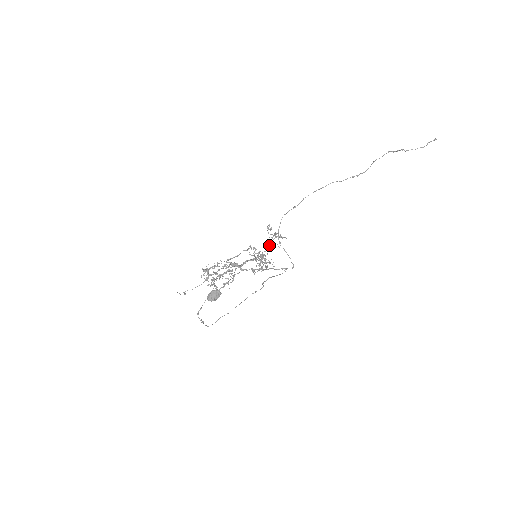
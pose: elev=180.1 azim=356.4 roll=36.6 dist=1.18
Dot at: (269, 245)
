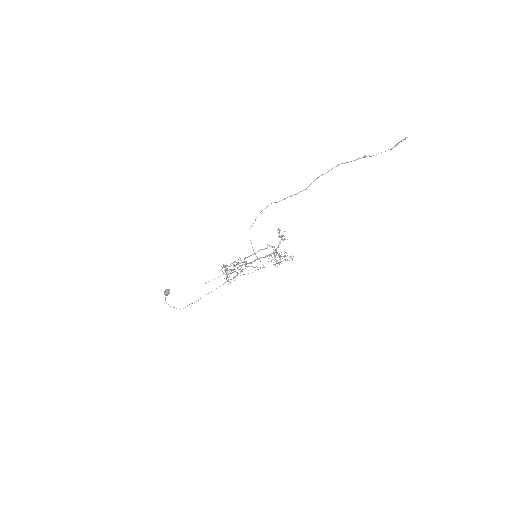
Dot at: (278, 245)
